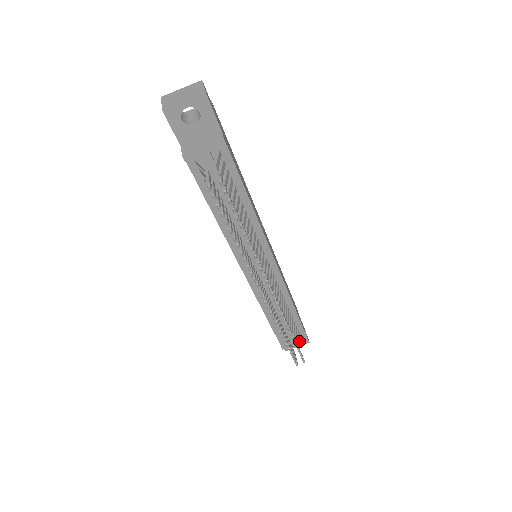
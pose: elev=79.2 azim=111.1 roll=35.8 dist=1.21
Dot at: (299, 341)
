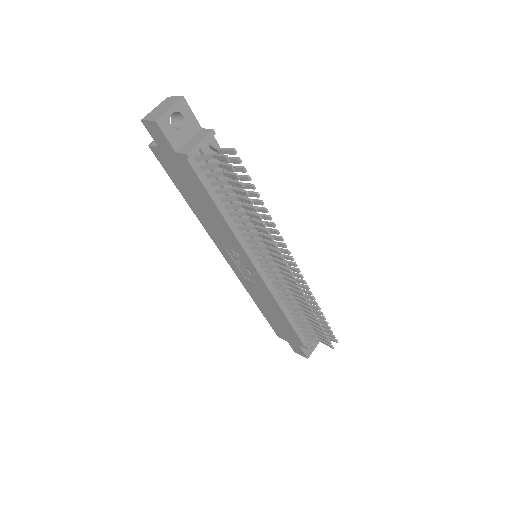
Dot at: occluded
